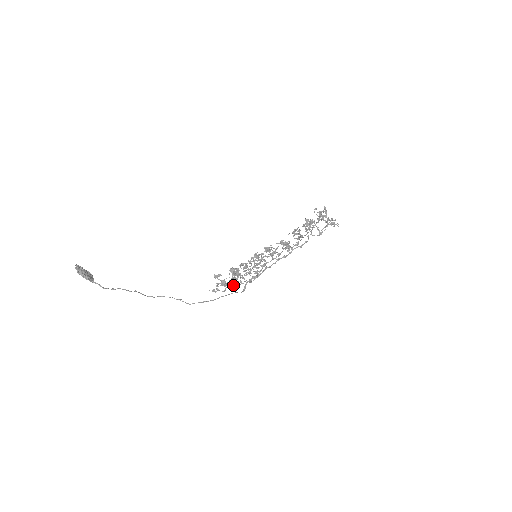
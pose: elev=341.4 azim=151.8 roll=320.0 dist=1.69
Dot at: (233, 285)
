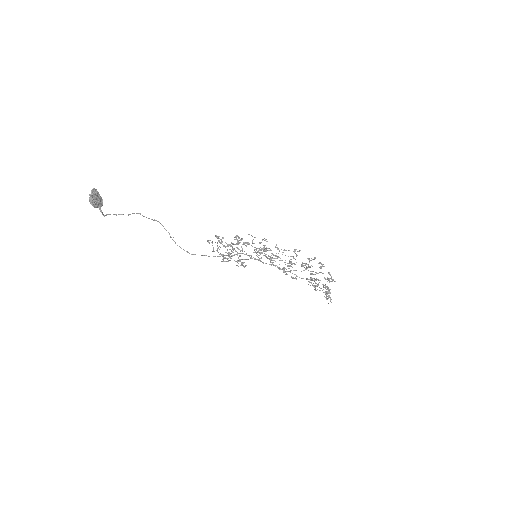
Dot at: (223, 254)
